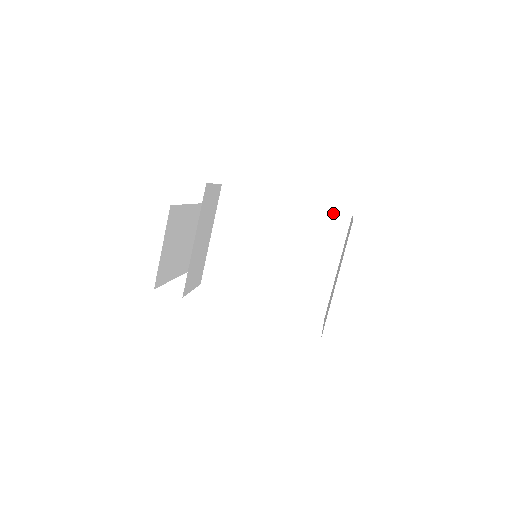
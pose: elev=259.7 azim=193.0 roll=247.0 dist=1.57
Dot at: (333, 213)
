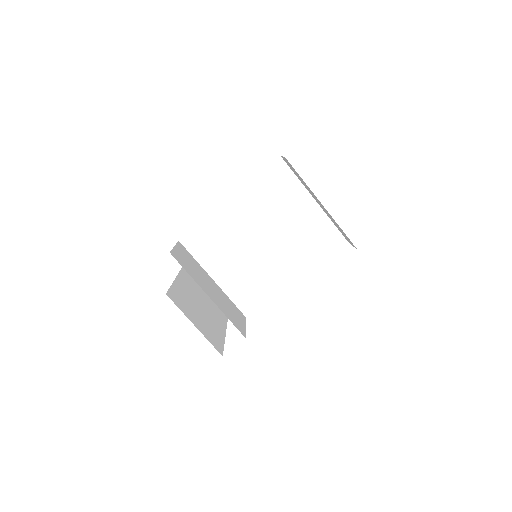
Dot at: (267, 170)
